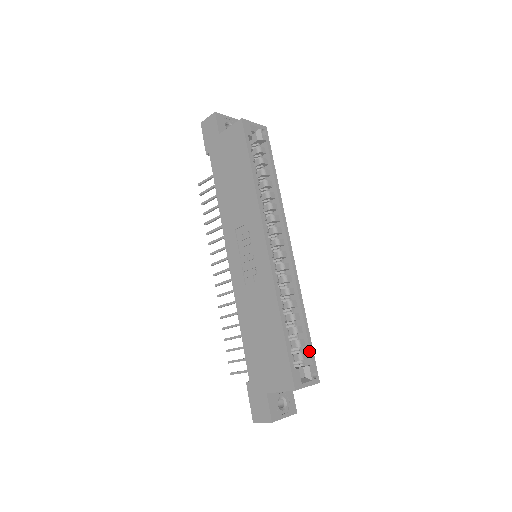
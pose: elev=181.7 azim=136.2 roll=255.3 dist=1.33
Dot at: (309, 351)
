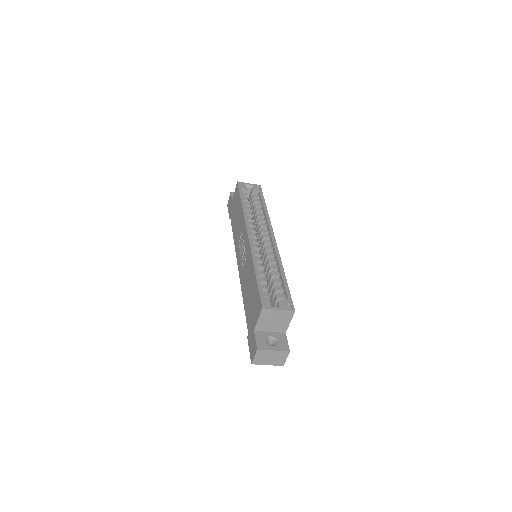
Dot at: (285, 292)
